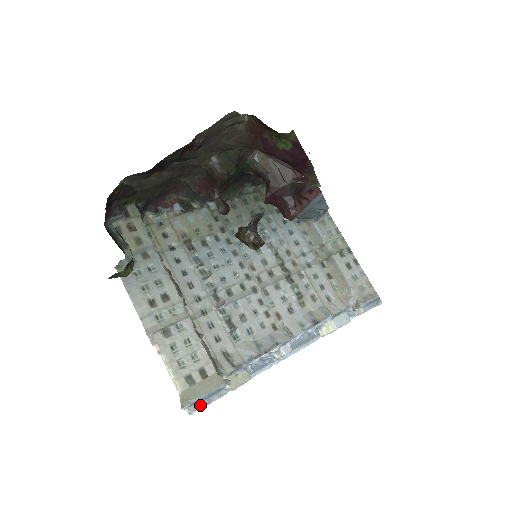
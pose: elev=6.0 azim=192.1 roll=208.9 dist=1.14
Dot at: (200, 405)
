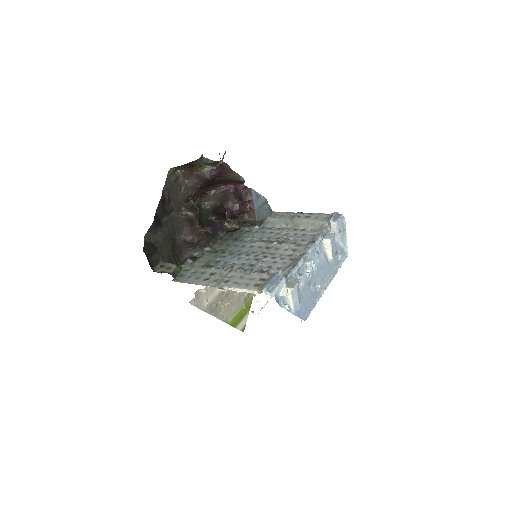
Dot at: (273, 288)
